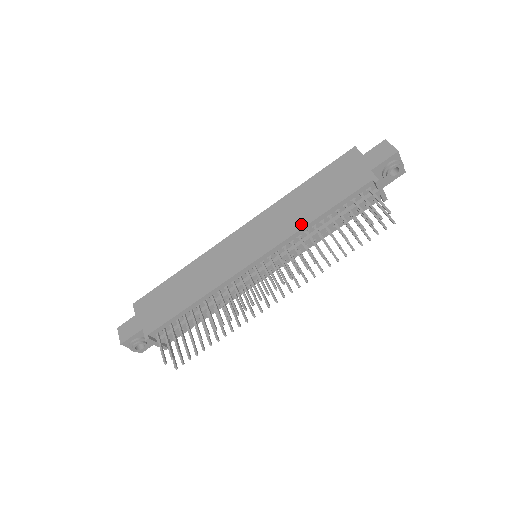
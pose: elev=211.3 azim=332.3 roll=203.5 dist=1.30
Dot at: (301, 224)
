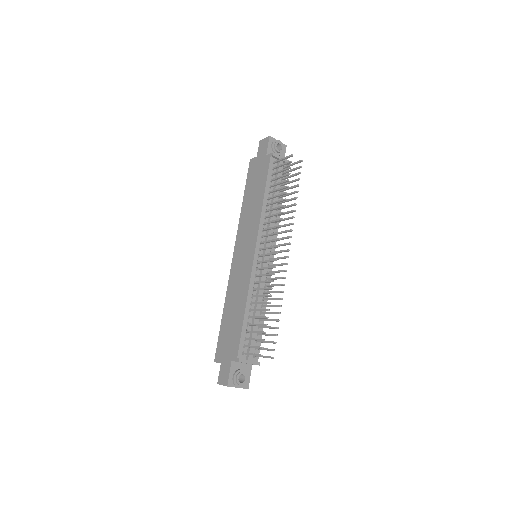
Dot at: (259, 210)
